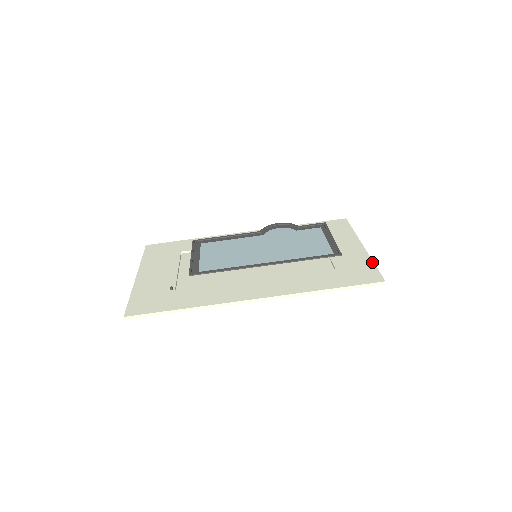
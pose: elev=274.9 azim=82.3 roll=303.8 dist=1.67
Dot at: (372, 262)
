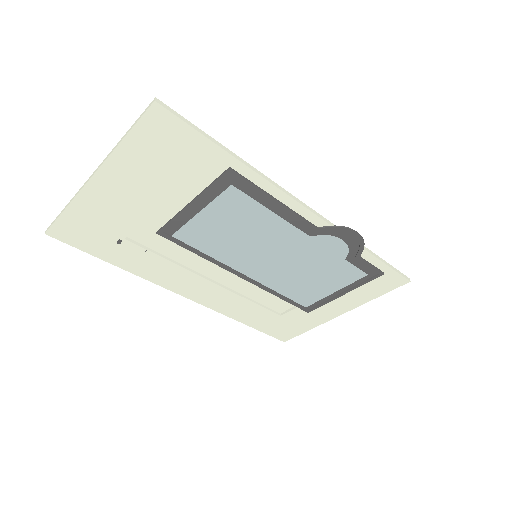
Dot at: (310, 329)
